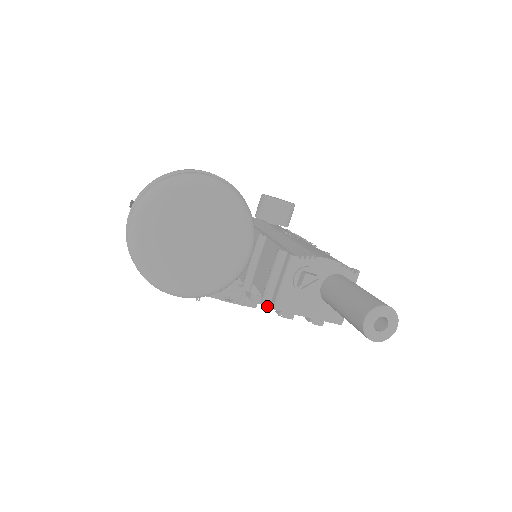
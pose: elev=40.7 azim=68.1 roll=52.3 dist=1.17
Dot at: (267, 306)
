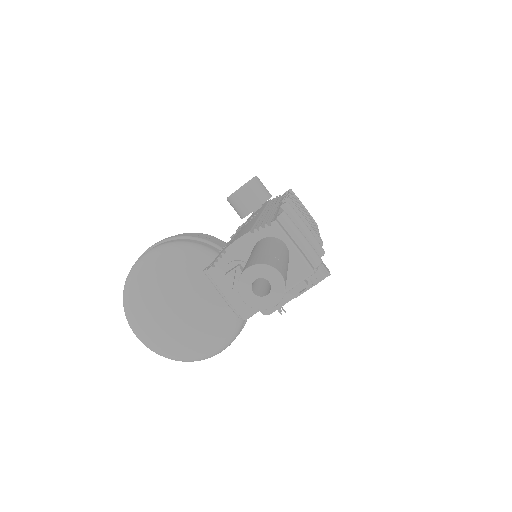
Dot at: (290, 292)
